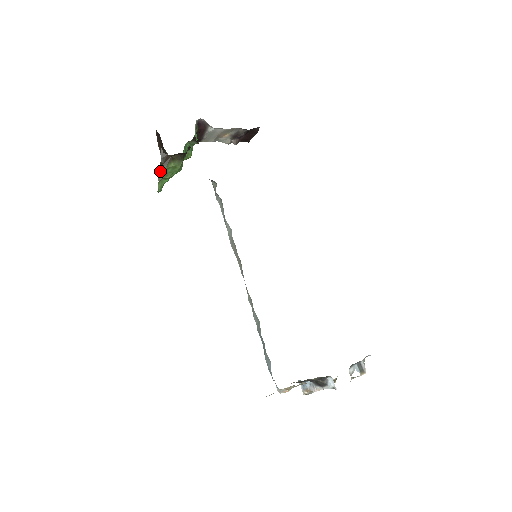
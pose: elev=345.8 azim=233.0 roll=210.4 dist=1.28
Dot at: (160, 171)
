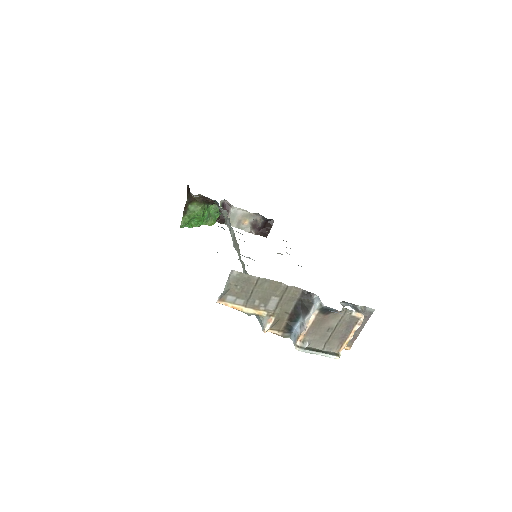
Dot at: (185, 210)
